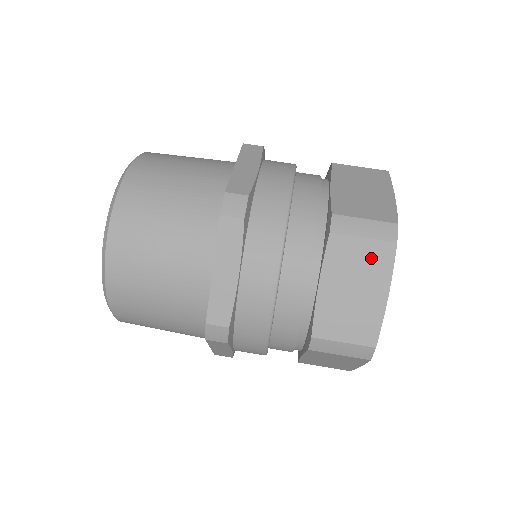
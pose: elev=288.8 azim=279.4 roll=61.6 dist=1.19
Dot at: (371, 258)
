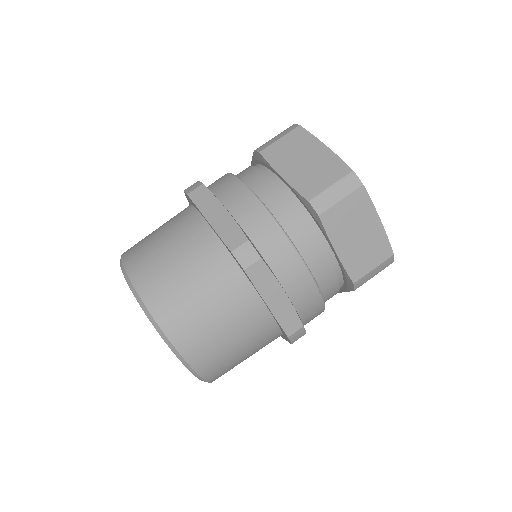
Dot at: (355, 208)
